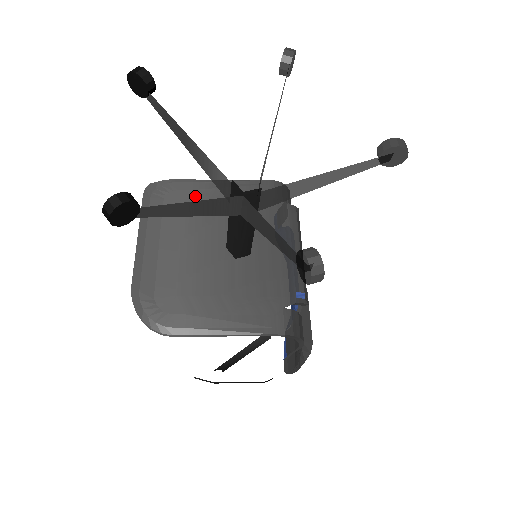
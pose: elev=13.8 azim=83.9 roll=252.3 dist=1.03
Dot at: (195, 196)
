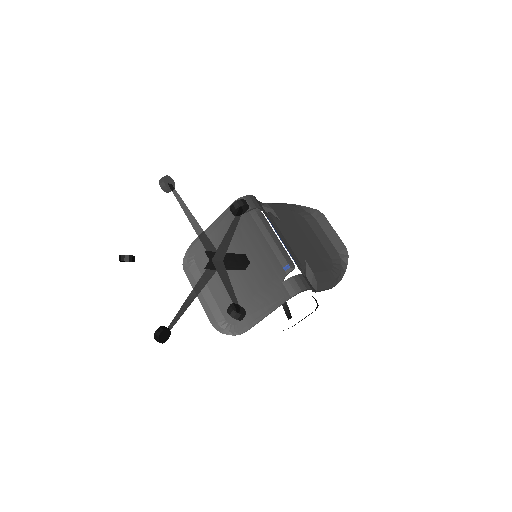
Dot at: occluded
